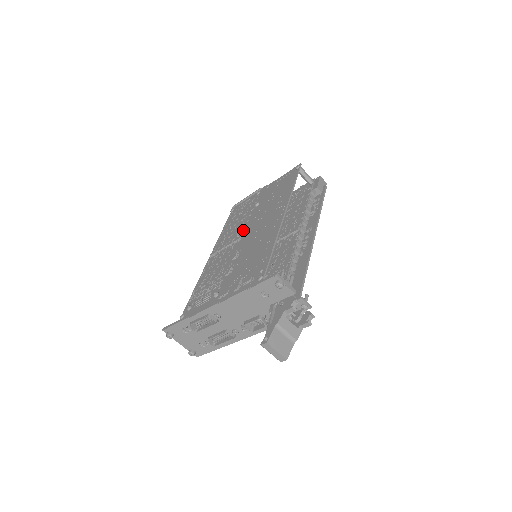
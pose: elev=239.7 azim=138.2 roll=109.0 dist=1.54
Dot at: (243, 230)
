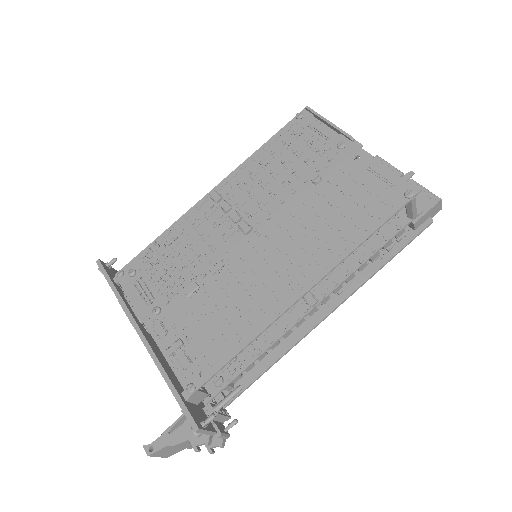
Dot at: (264, 215)
